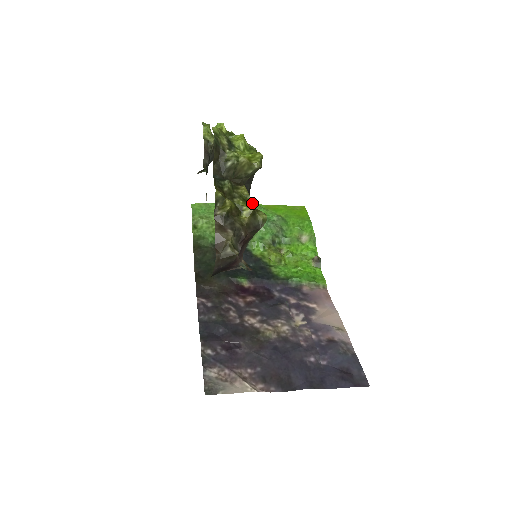
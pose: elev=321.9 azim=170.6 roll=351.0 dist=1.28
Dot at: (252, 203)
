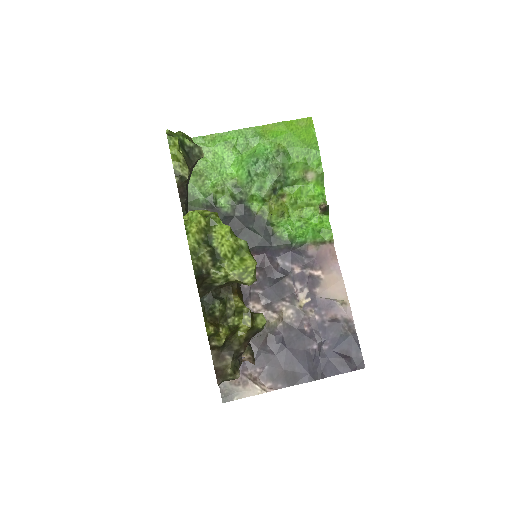
Dot at: (248, 314)
